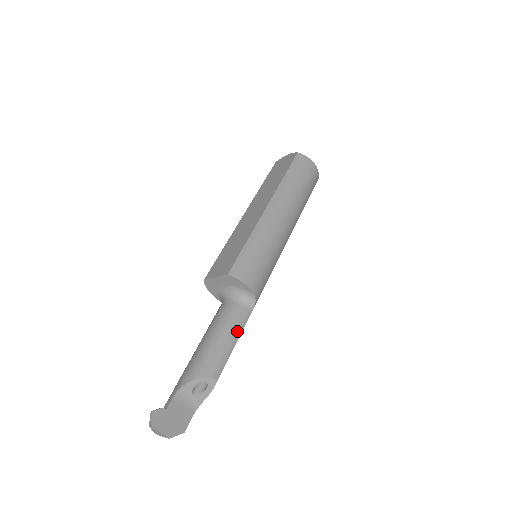
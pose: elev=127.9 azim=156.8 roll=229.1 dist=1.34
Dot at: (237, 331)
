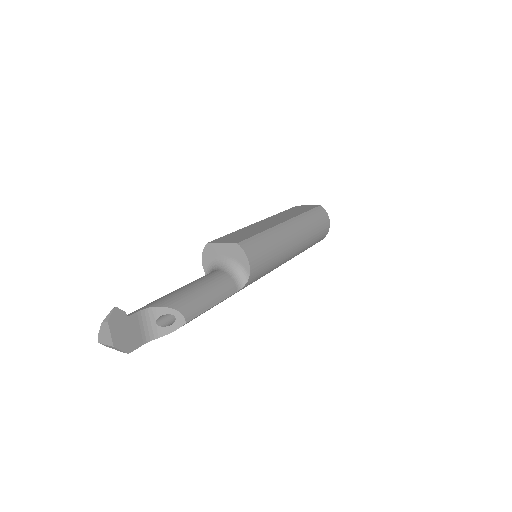
Dot at: (221, 296)
